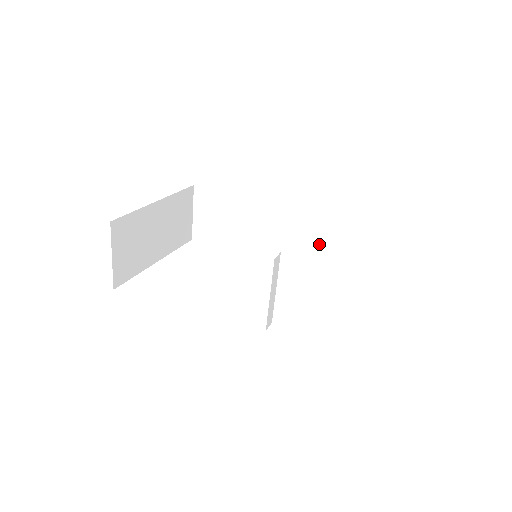
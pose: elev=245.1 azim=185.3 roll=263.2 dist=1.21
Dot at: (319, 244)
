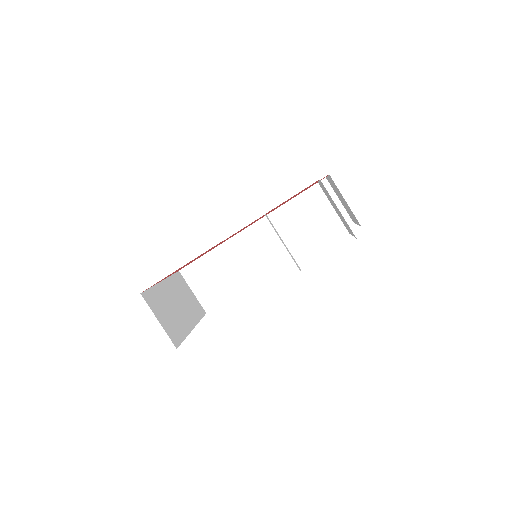
Dot at: (291, 232)
